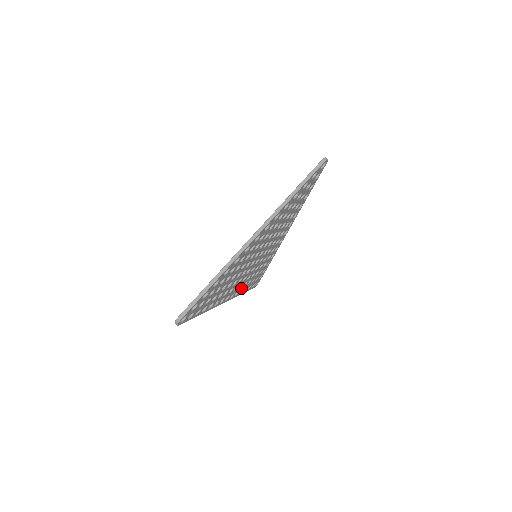
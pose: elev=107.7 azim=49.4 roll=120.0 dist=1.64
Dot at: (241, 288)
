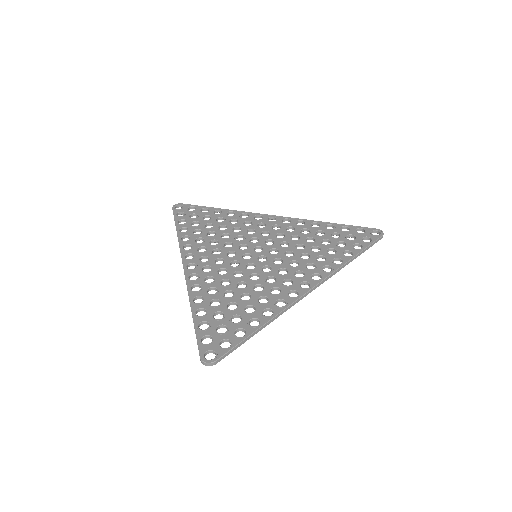
Dot at: (195, 246)
